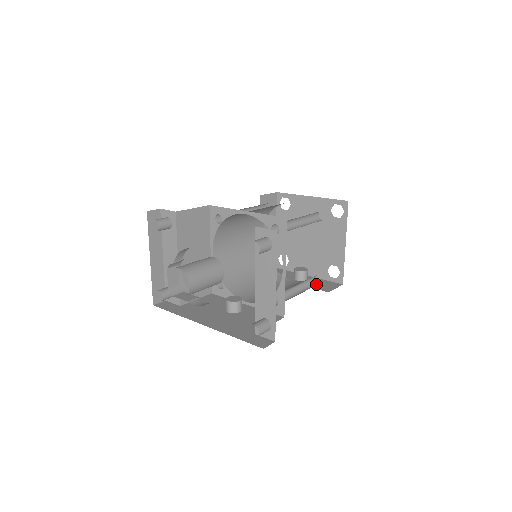
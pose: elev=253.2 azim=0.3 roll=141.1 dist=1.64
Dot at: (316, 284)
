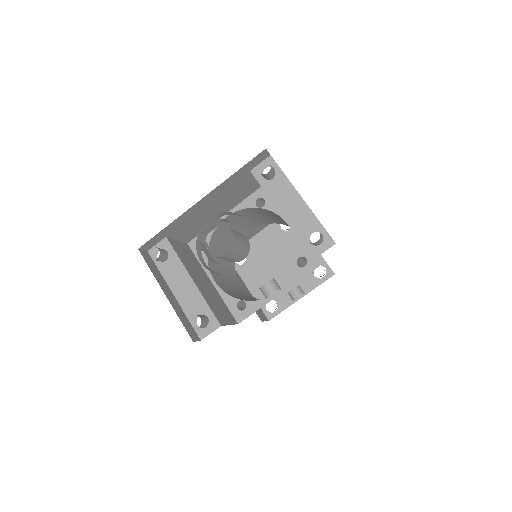
Dot at: occluded
